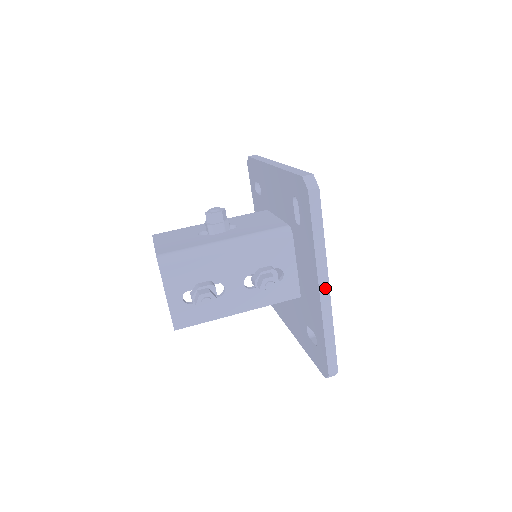
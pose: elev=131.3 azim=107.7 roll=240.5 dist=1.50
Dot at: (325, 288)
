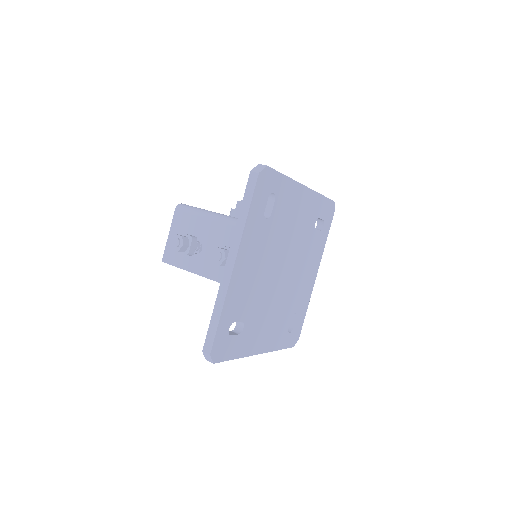
Dot at: (231, 264)
